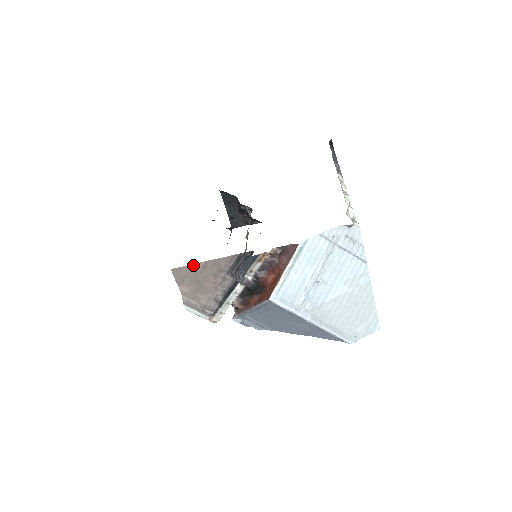
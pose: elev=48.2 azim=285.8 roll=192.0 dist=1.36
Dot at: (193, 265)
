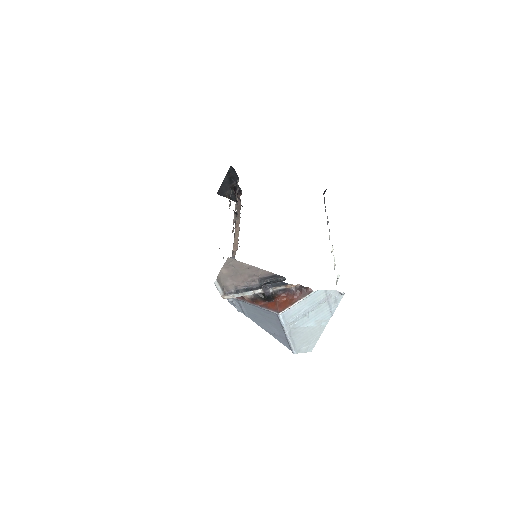
Dot at: (244, 263)
